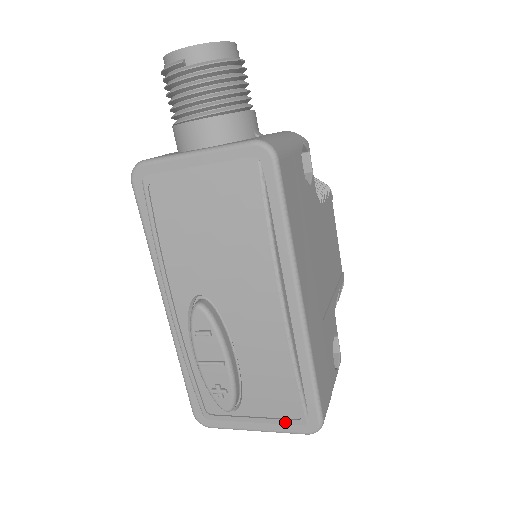
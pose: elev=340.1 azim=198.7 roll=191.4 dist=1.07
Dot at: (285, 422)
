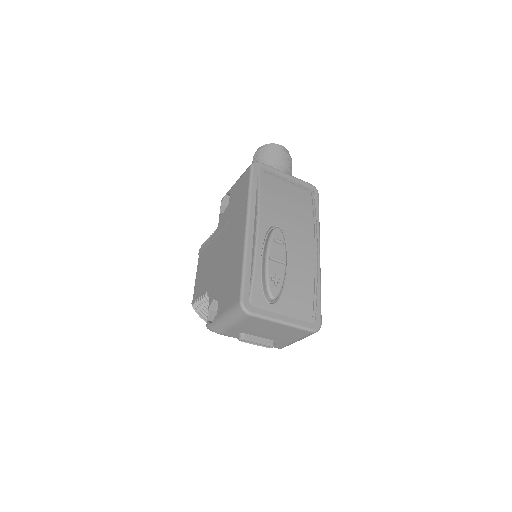
Dot at: (303, 319)
